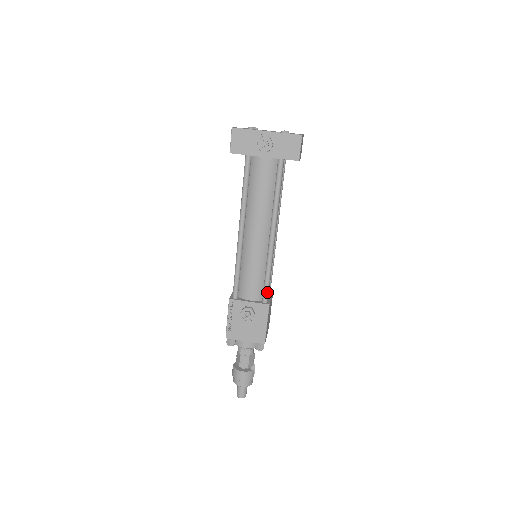
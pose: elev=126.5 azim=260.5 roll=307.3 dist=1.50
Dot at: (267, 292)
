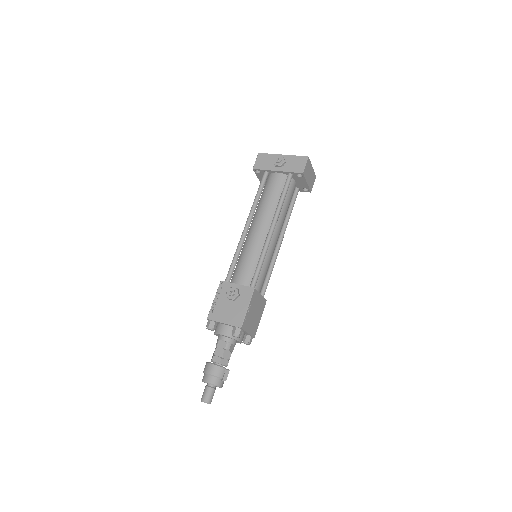
Dot at: (256, 278)
